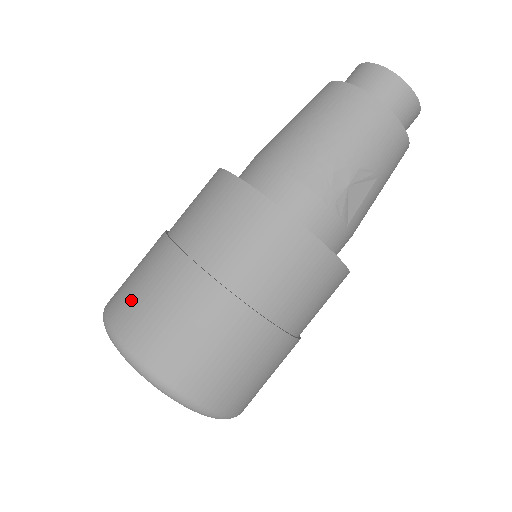
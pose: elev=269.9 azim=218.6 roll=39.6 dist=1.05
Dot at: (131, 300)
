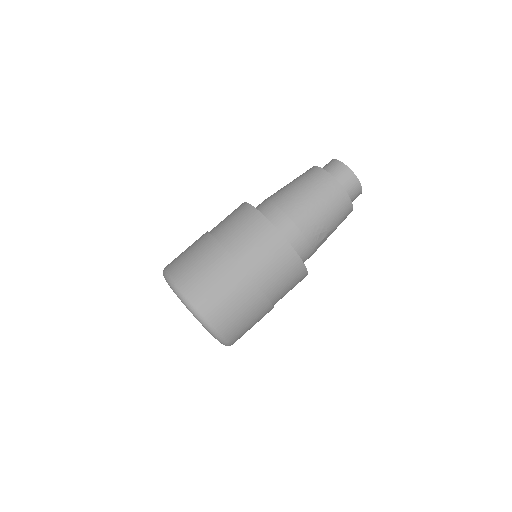
Dot at: (206, 289)
